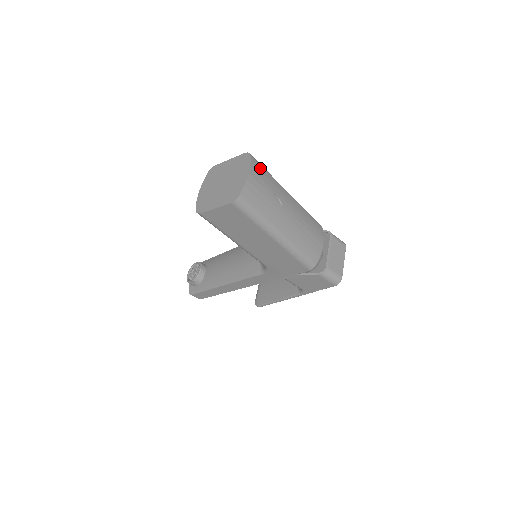
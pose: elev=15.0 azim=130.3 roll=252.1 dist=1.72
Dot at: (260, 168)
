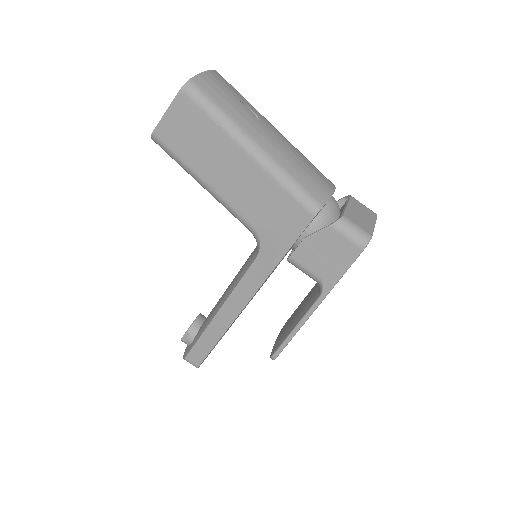
Dot at: (230, 84)
